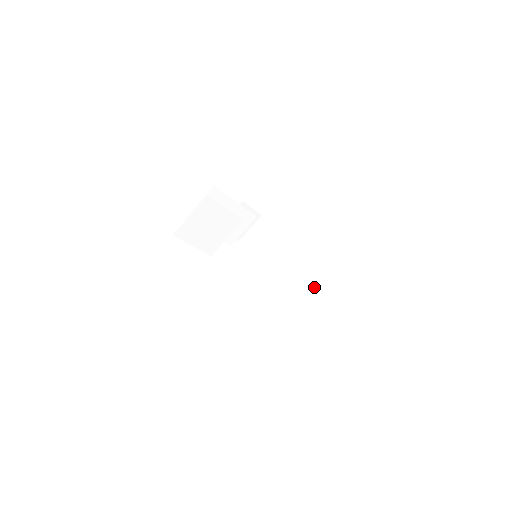
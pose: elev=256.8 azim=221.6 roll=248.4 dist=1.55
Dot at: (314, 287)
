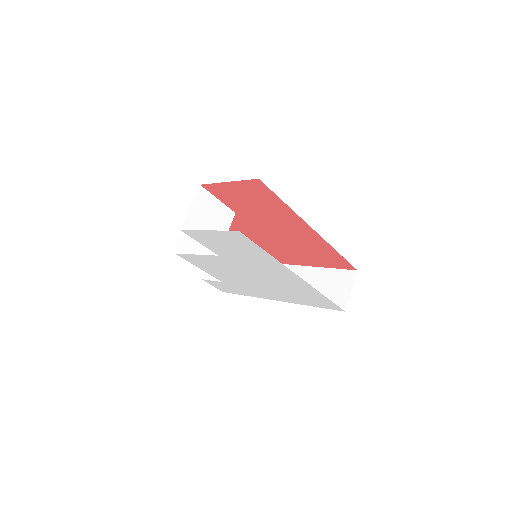
Dot at: (317, 276)
